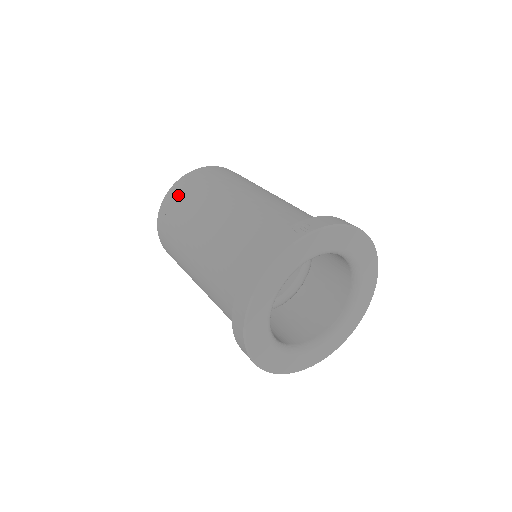
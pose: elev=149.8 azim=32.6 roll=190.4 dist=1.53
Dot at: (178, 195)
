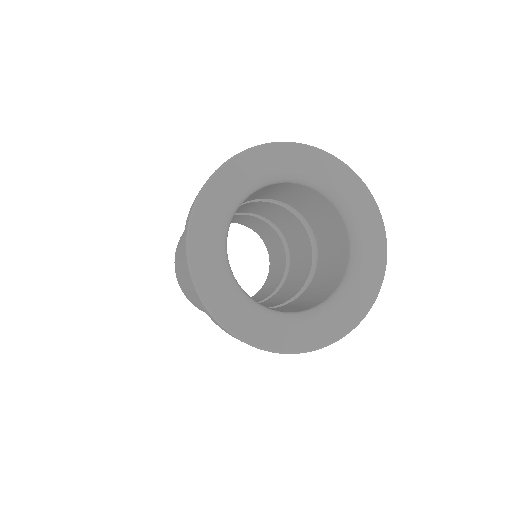
Dot at: occluded
